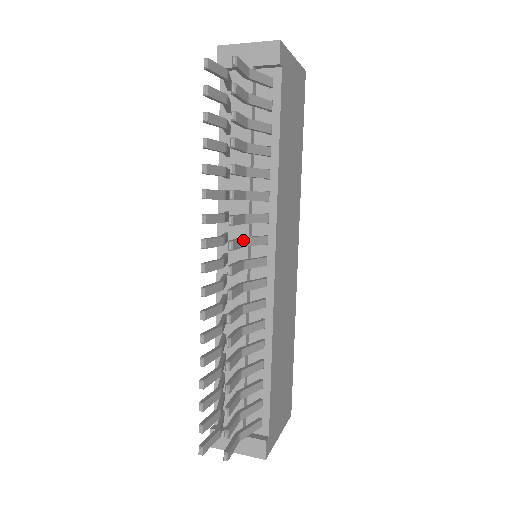
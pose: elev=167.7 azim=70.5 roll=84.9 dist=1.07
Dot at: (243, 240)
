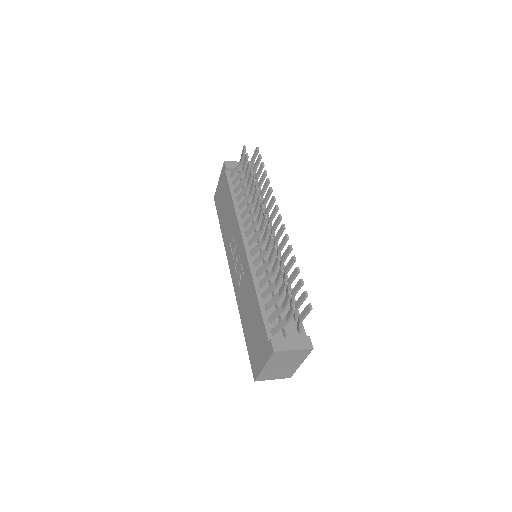
Dot at: (271, 219)
